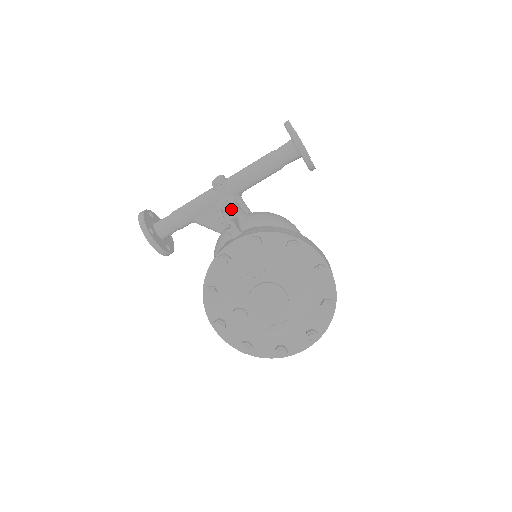
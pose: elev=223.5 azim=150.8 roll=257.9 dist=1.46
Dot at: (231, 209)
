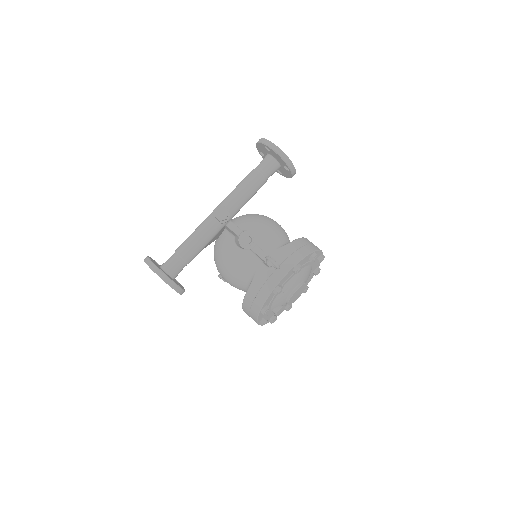
Dot at: occluded
